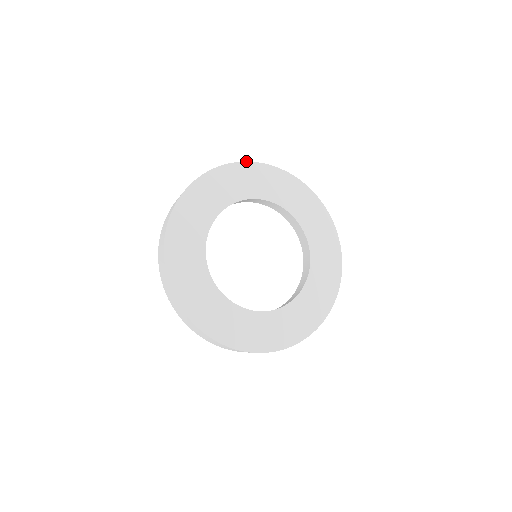
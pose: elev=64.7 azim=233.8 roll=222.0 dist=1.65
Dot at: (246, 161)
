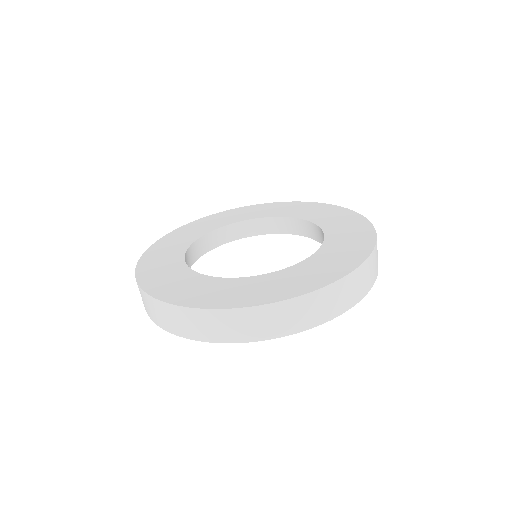
Dot at: (195, 220)
